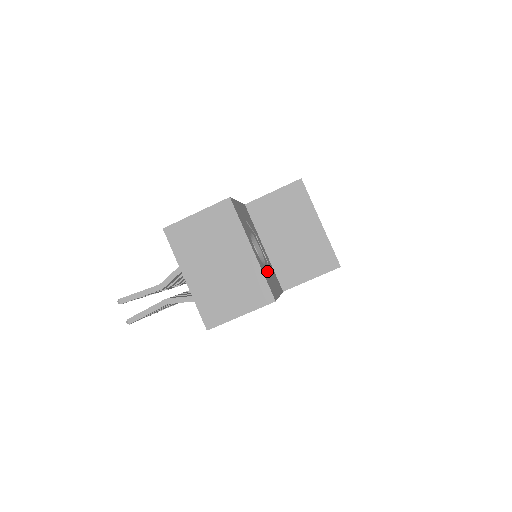
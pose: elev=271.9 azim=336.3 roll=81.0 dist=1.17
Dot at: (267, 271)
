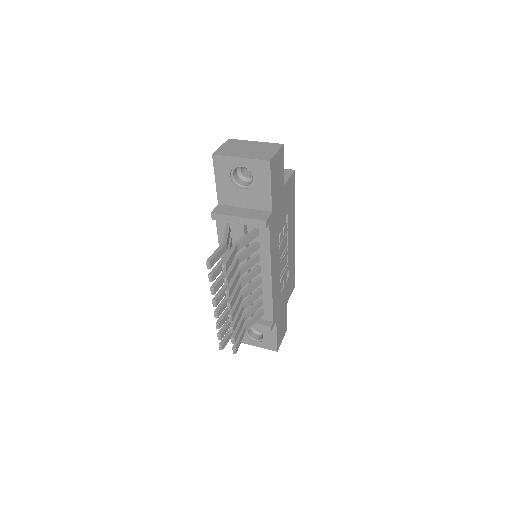
Dot at: occluded
